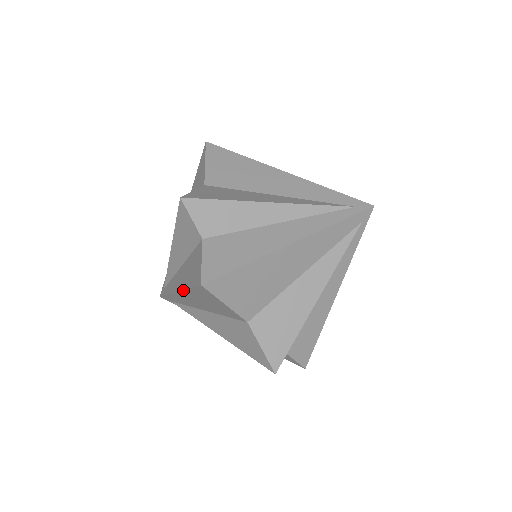
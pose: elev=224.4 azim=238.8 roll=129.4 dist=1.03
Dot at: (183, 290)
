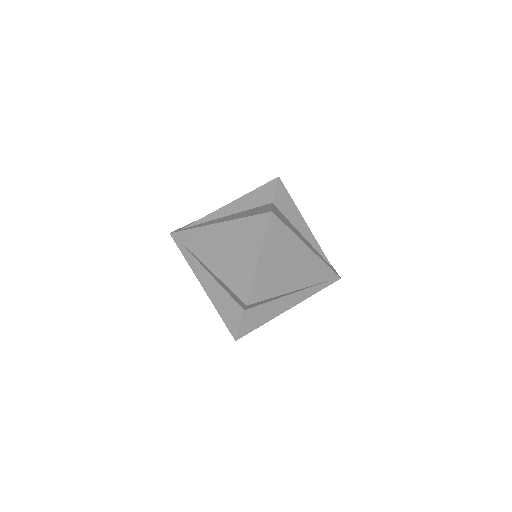
Dot at: (232, 220)
